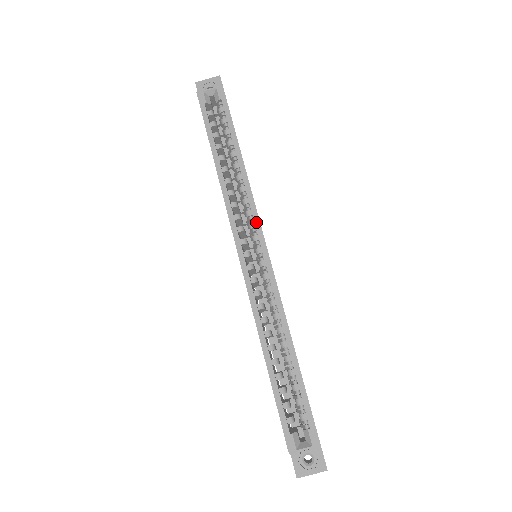
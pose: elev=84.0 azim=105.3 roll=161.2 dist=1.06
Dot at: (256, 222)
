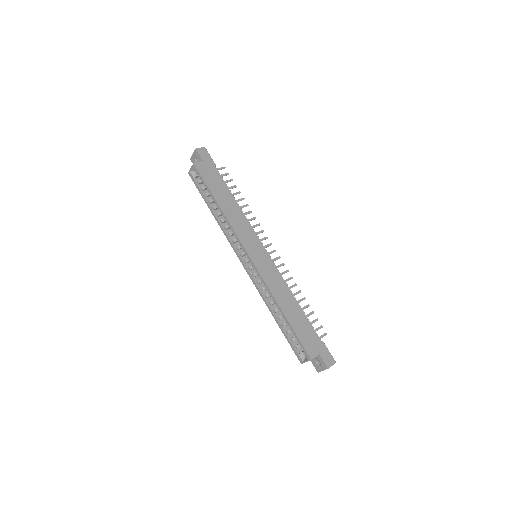
Dot at: (240, 243)
